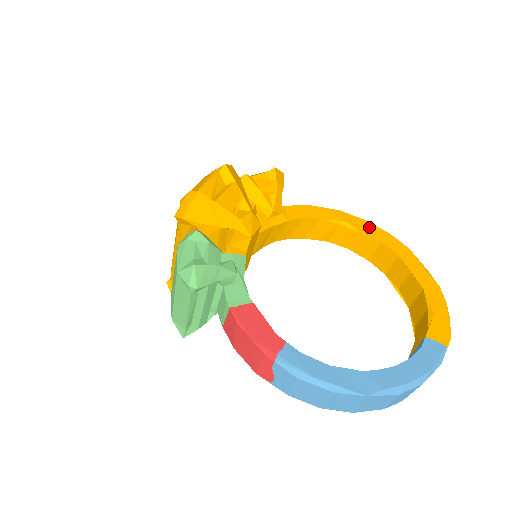
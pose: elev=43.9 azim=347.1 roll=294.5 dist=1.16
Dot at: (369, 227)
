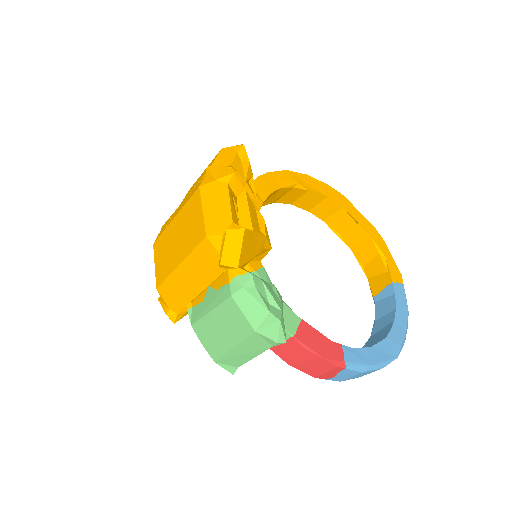
Dot at: (313, 182)
